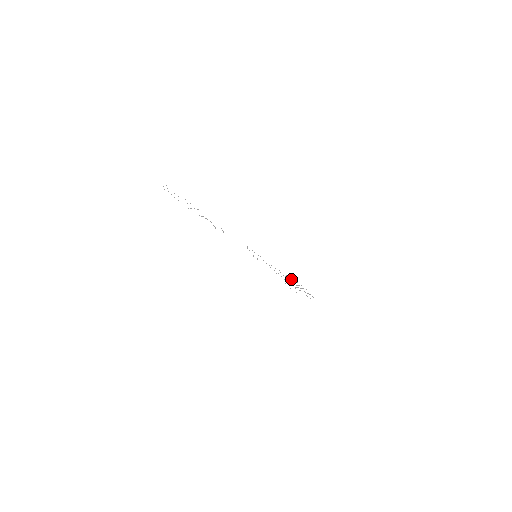
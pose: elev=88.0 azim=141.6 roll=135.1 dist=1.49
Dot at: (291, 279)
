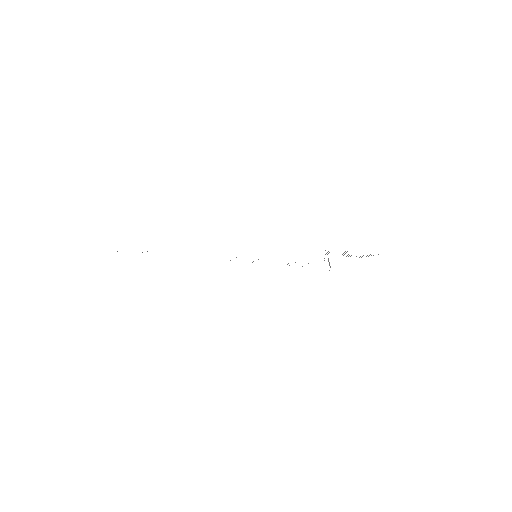
Dot at: occluded
